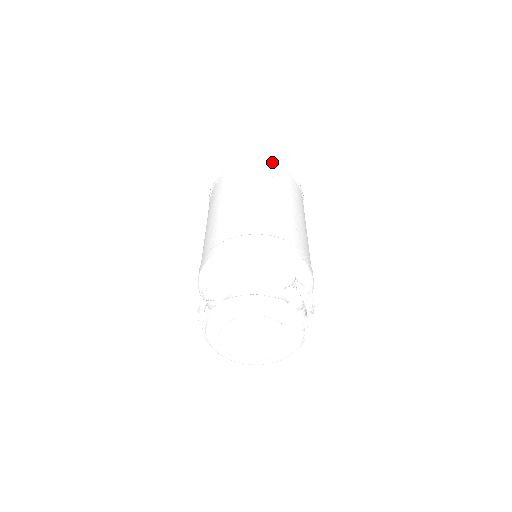
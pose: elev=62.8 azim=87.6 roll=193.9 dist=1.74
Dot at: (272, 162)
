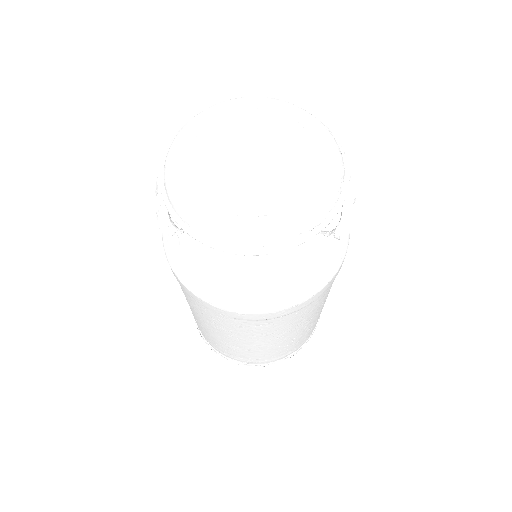
Dot at: occluded
